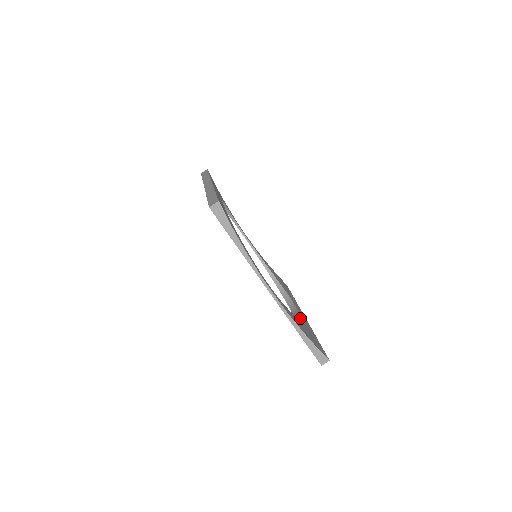
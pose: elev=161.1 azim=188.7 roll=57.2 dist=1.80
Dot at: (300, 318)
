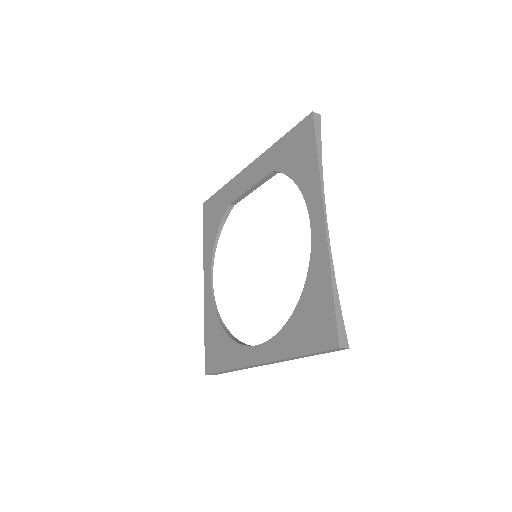
Dot at: occluded
